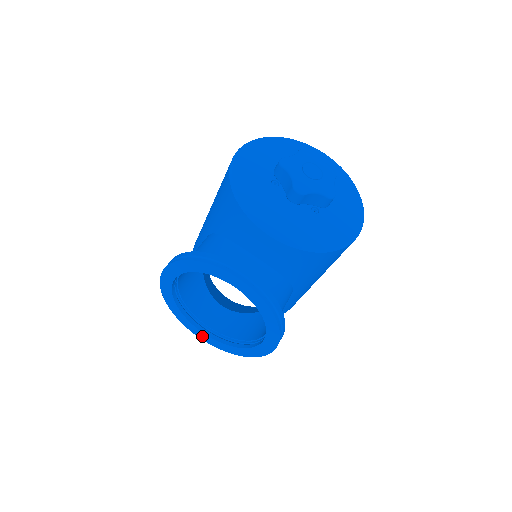
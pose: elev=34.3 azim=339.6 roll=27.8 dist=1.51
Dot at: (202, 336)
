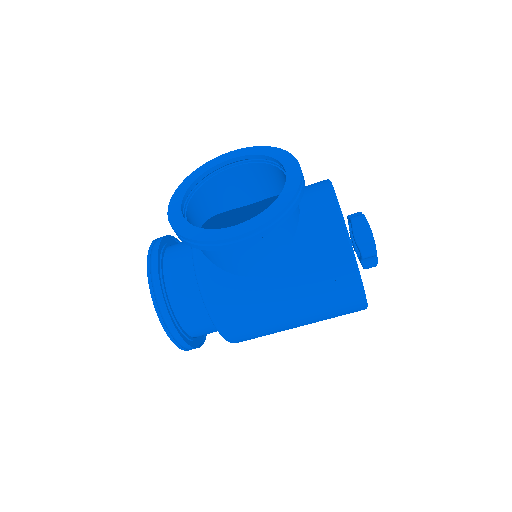
Dot at: (174, 208)
